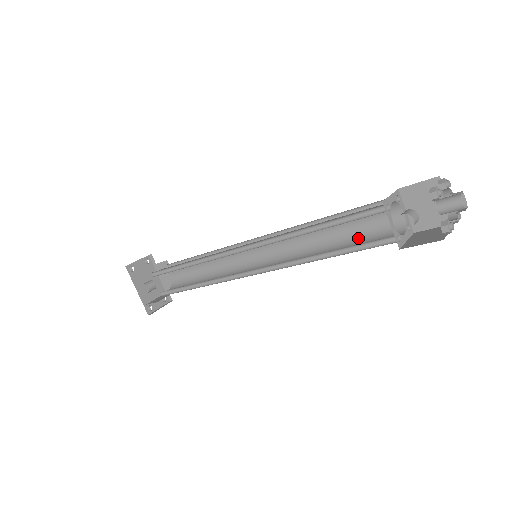
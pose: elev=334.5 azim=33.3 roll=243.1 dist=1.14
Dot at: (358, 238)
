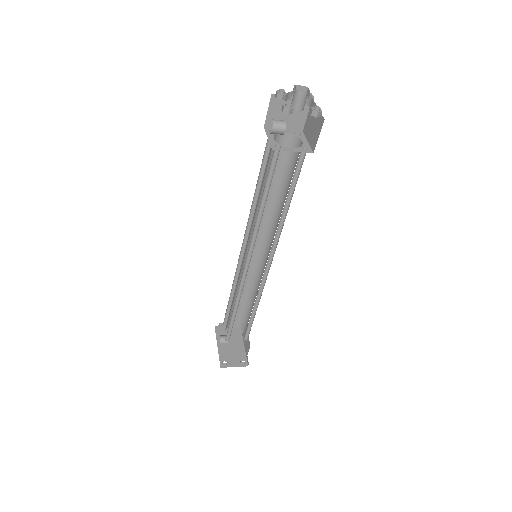
Dot at: occluded
